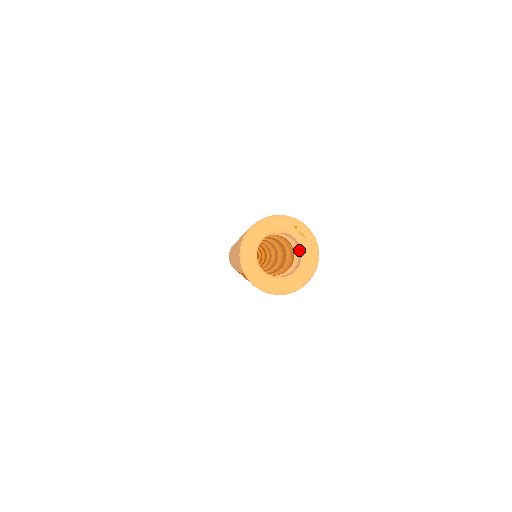
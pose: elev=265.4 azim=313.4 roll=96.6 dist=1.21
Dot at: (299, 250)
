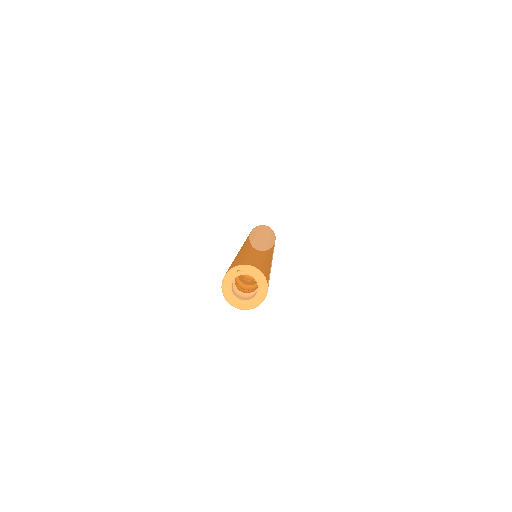
Dot at: (251, 275)
